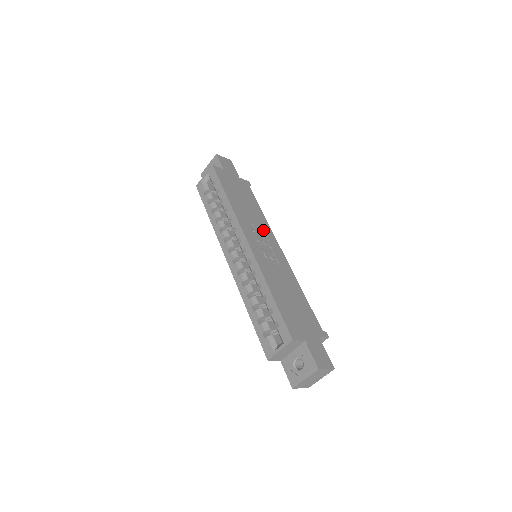
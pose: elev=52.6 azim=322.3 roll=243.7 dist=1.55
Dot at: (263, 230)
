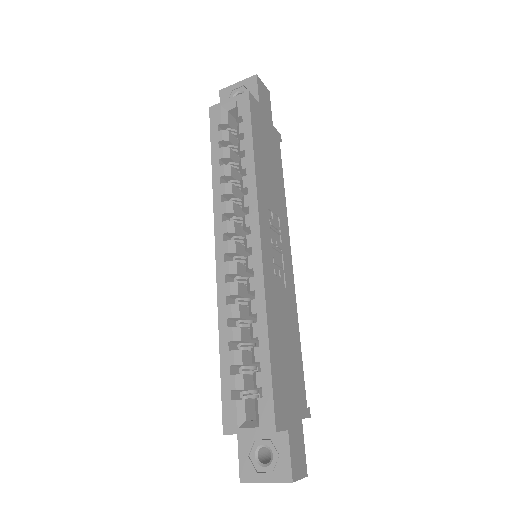
Dot at: (280, 223)
